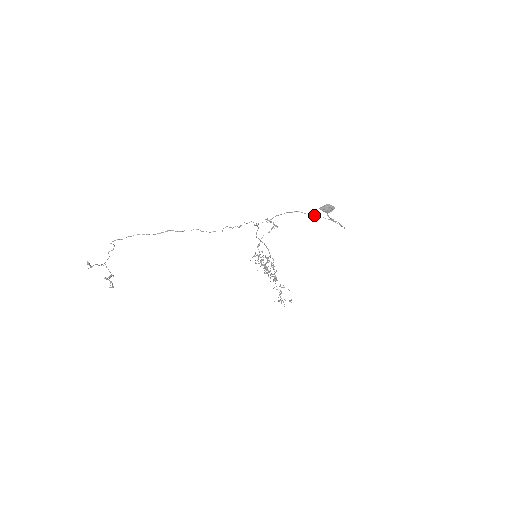
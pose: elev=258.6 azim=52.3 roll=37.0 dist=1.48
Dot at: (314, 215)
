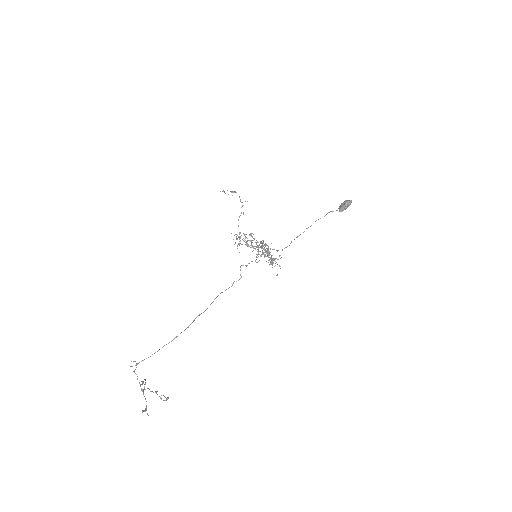
Dot at: occluded
